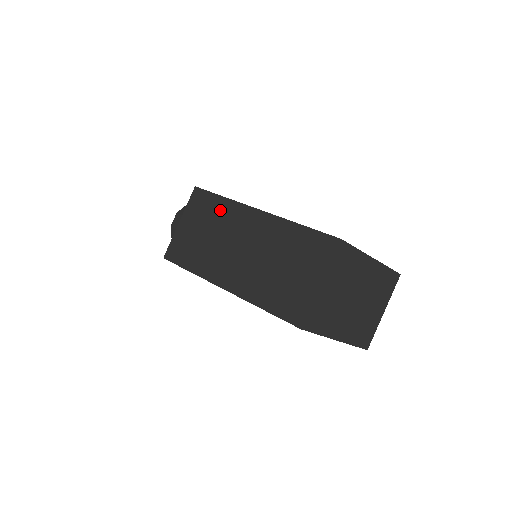
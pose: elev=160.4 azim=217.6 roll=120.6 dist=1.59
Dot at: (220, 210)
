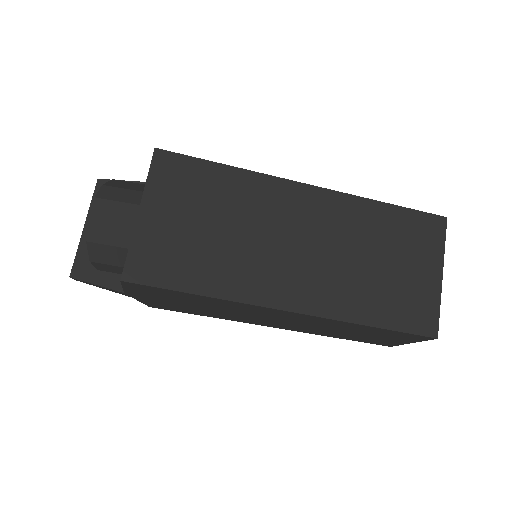
Dot at: (232, 187)
